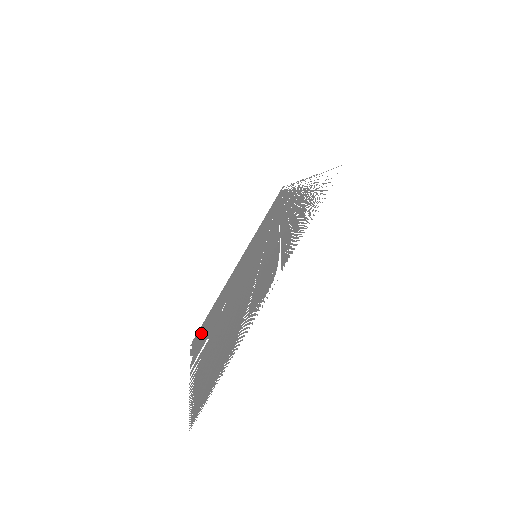
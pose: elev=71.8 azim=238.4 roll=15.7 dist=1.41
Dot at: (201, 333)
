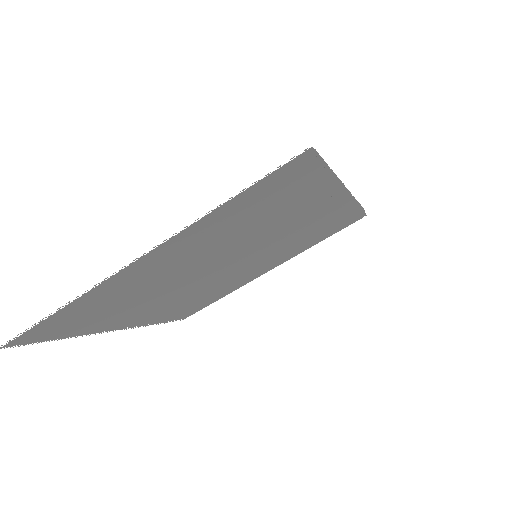
Dot at: (187, 311)
